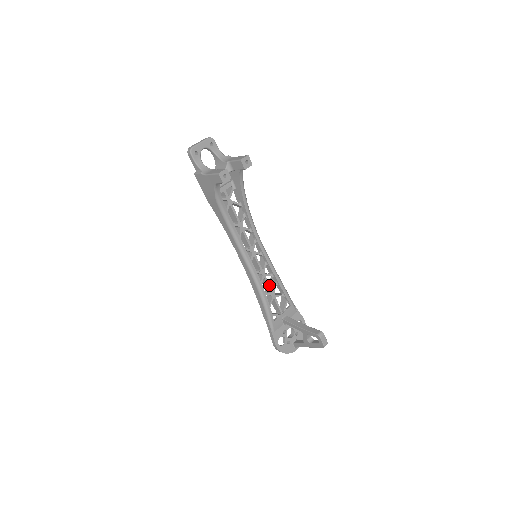
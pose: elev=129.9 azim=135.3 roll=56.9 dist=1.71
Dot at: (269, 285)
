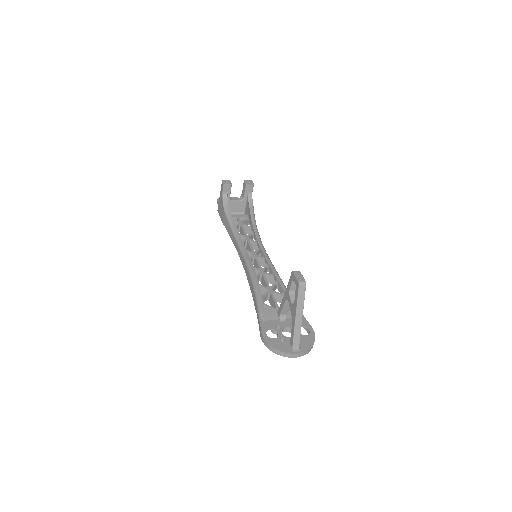
Dot at: (267, 281)
